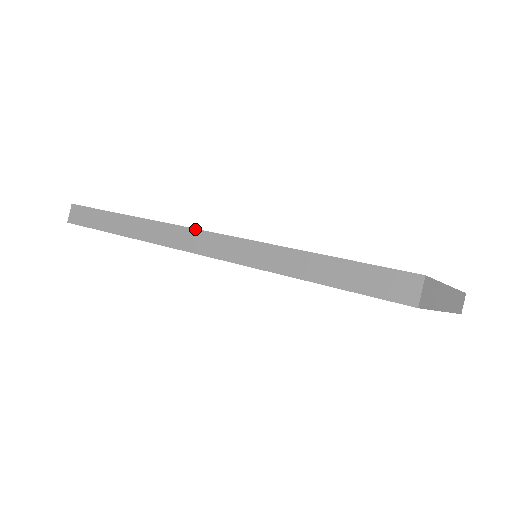
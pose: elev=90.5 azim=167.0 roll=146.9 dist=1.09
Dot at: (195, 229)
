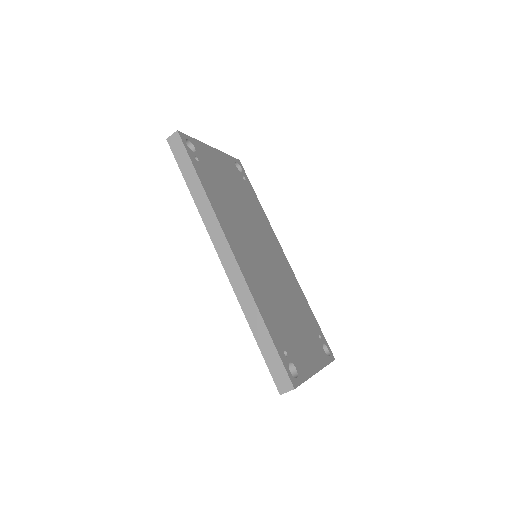
Dot at: (230, 246)
